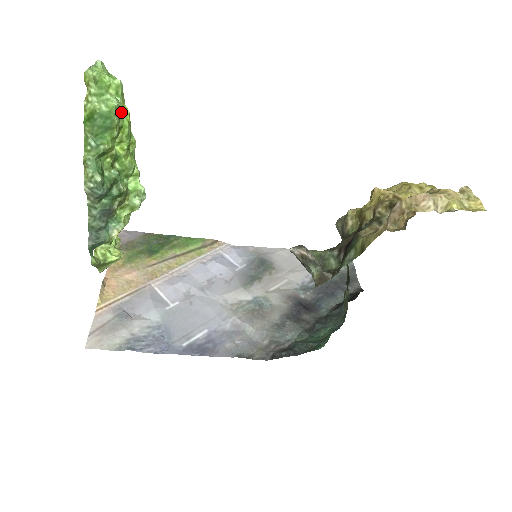
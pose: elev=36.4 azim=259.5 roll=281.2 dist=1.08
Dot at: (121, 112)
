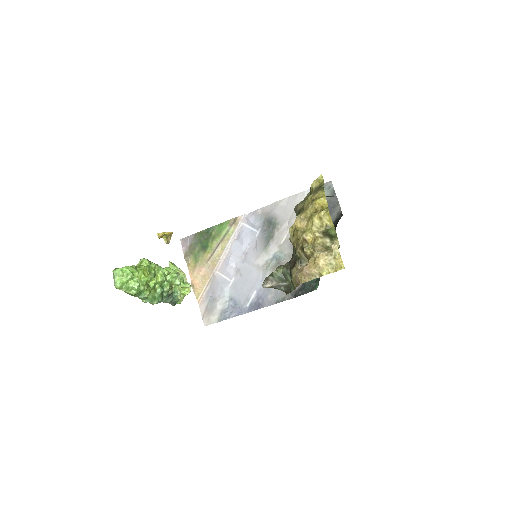
Dot at: (141, 280)
